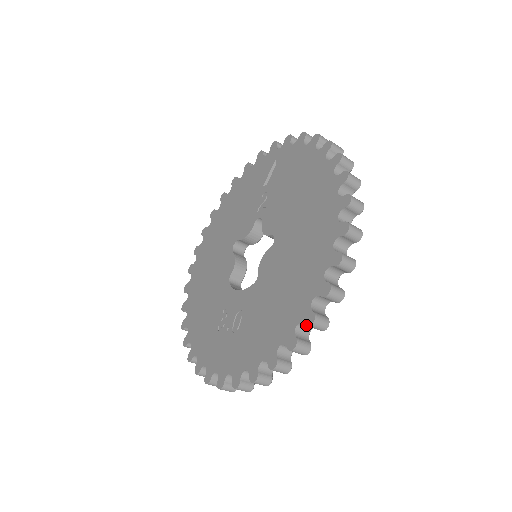
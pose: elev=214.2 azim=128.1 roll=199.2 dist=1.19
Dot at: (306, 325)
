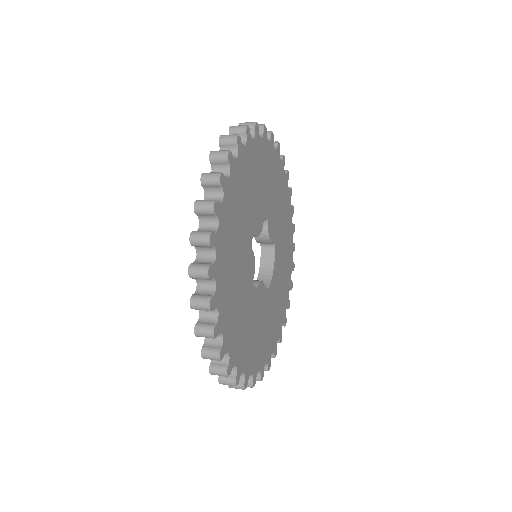
Dot at: occluded
